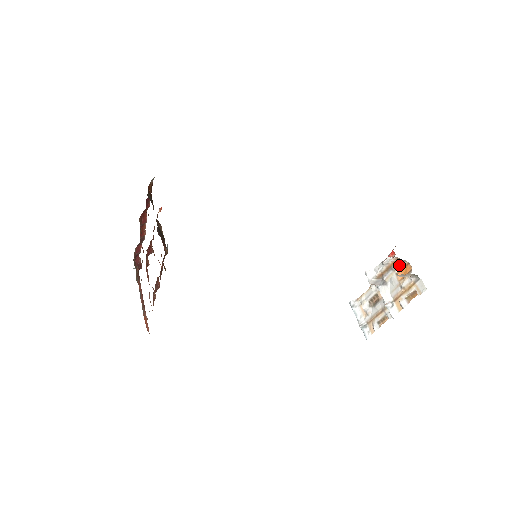
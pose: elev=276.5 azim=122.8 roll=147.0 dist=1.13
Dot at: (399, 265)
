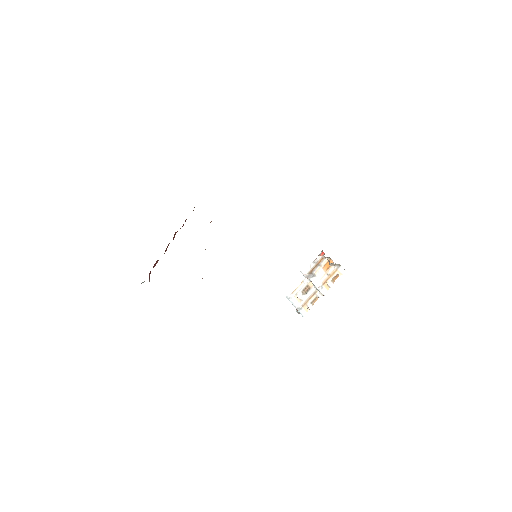
Dot at: (324, 262)
